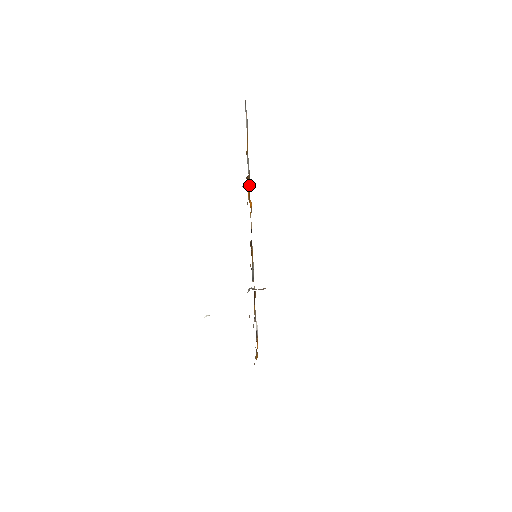
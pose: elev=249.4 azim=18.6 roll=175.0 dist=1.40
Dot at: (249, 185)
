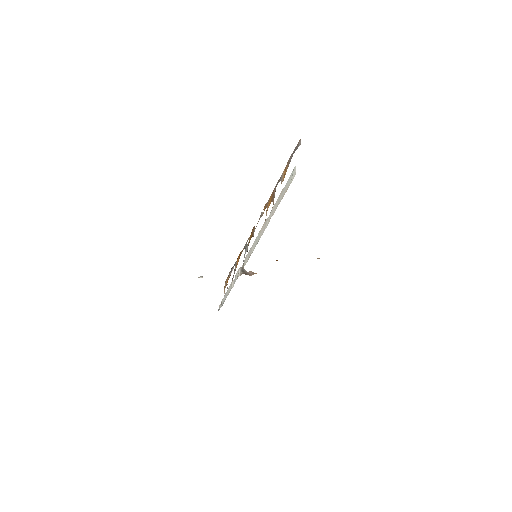
Dot at: (271, 195)
